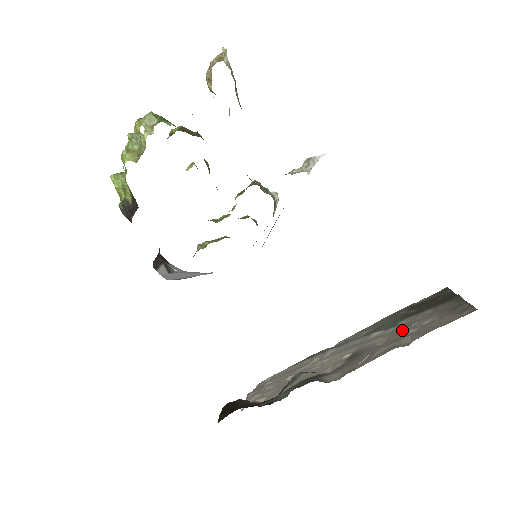
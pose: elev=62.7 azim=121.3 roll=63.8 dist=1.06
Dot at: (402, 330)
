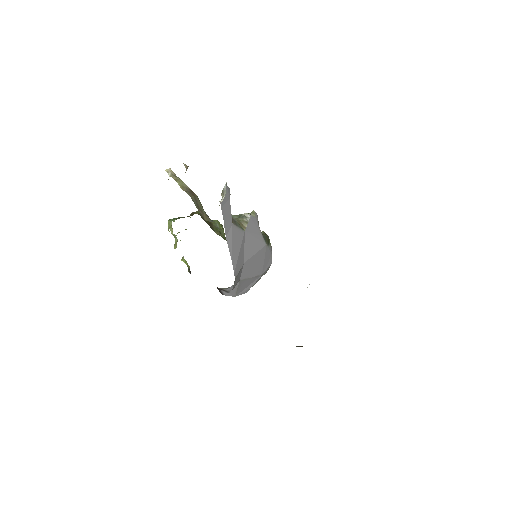
Dot at: occluded
